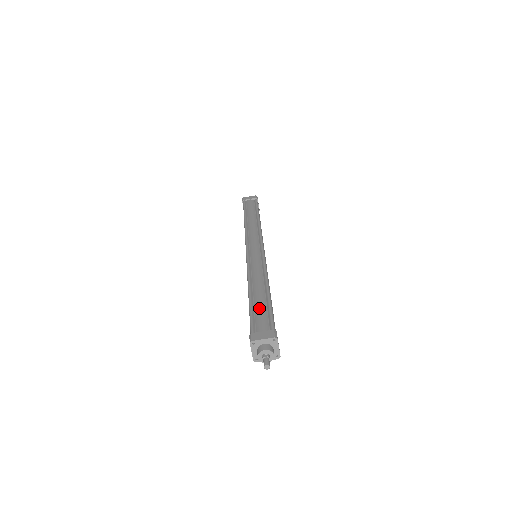
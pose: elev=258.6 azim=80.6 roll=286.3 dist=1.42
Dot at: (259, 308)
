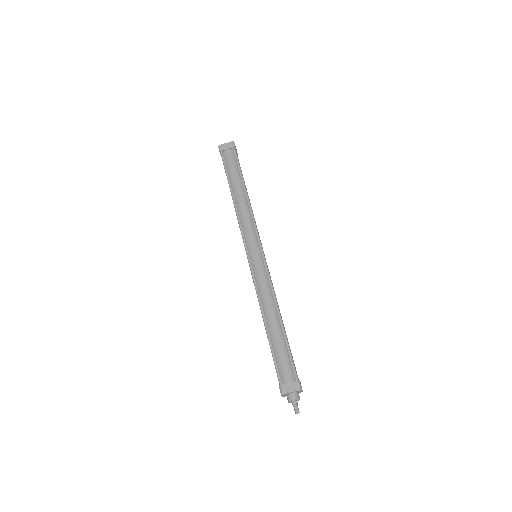
Dot at: (279, 350)
